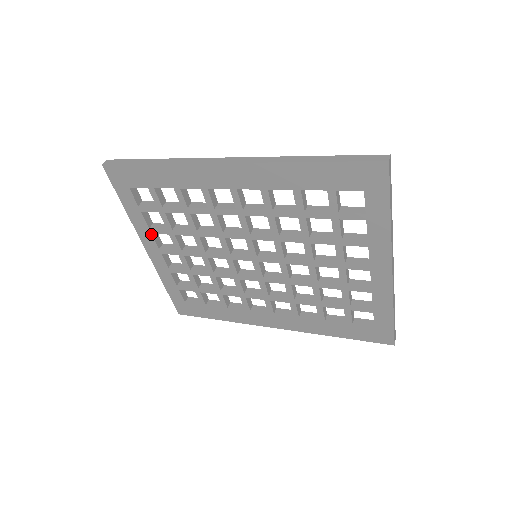
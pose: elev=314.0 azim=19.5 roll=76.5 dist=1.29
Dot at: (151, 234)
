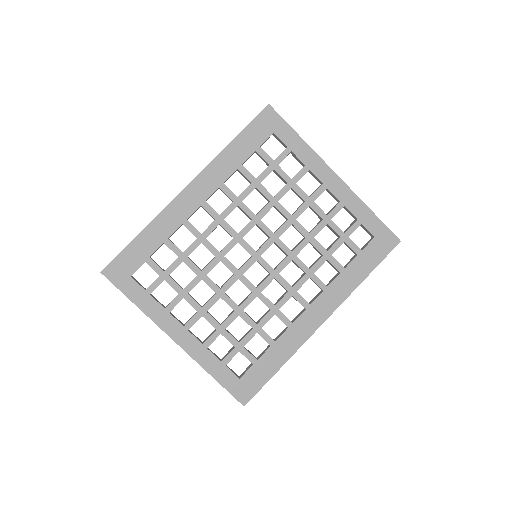
Dot at: (169, 314)
